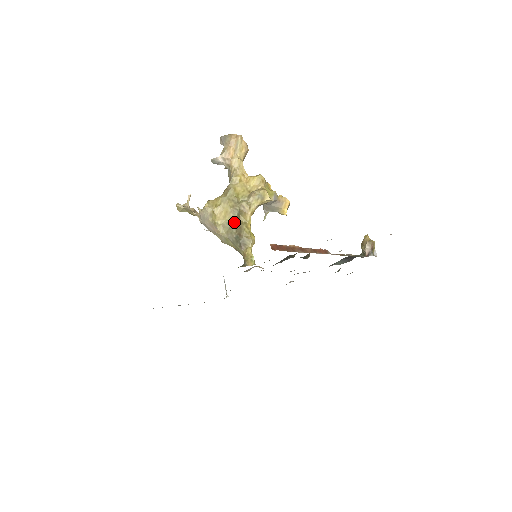
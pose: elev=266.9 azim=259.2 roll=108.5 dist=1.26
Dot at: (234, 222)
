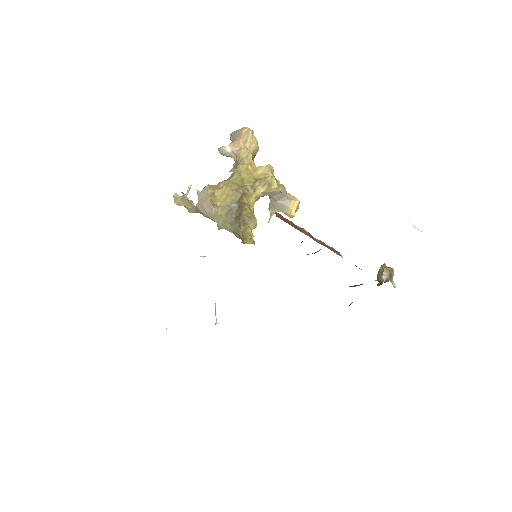
Dot at: (235, 204)
